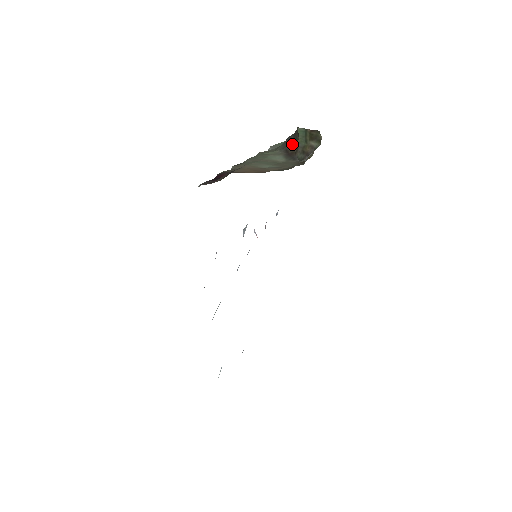
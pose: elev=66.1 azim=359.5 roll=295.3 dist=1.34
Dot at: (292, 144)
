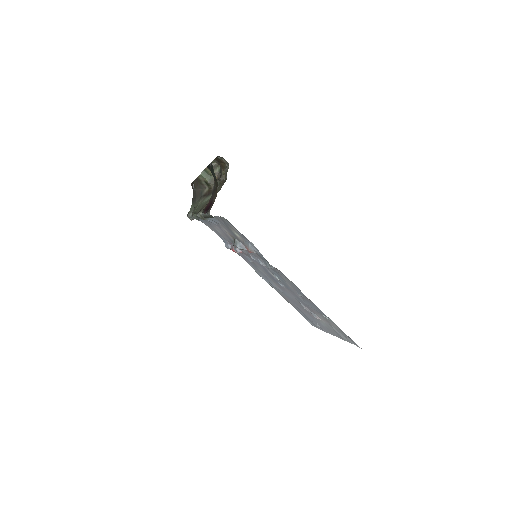
Dot at: (203, 190)
